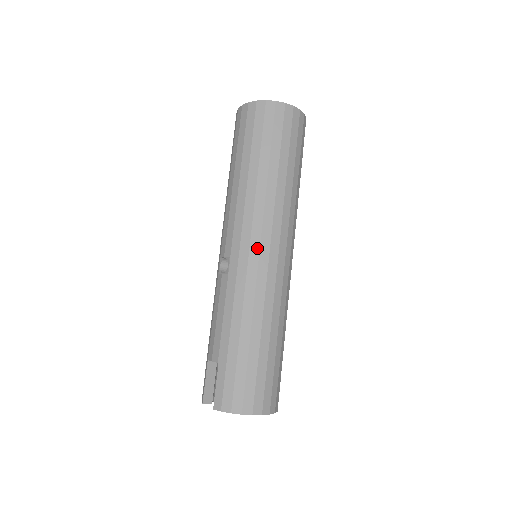
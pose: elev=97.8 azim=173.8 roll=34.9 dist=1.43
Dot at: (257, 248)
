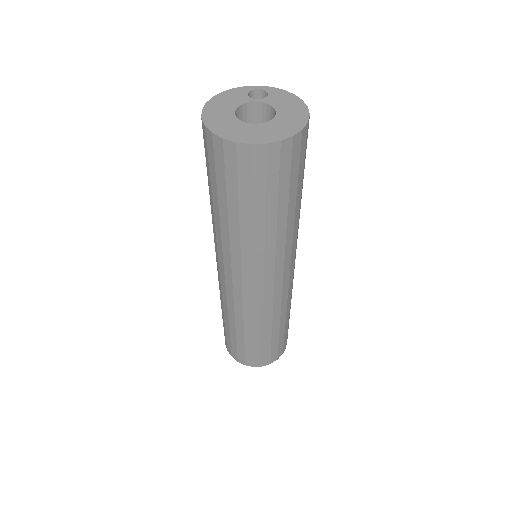
Dot at: (230, 279)
